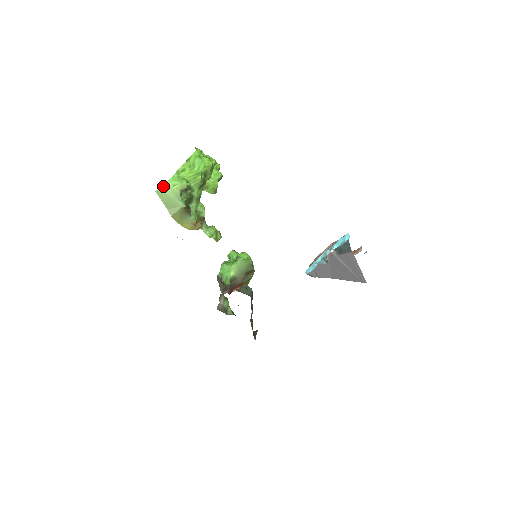
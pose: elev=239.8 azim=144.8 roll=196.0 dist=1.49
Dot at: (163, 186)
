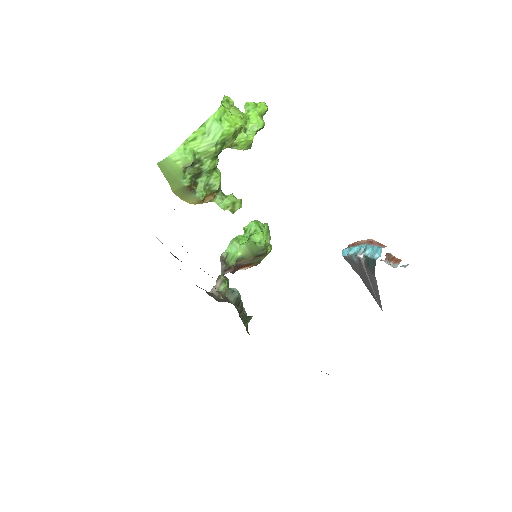
Dot at: (164, 160)
